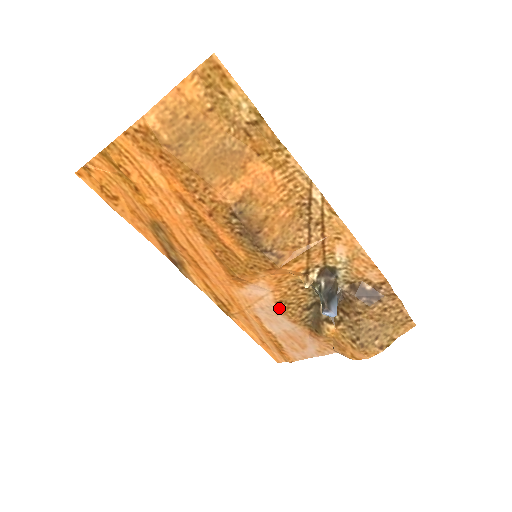
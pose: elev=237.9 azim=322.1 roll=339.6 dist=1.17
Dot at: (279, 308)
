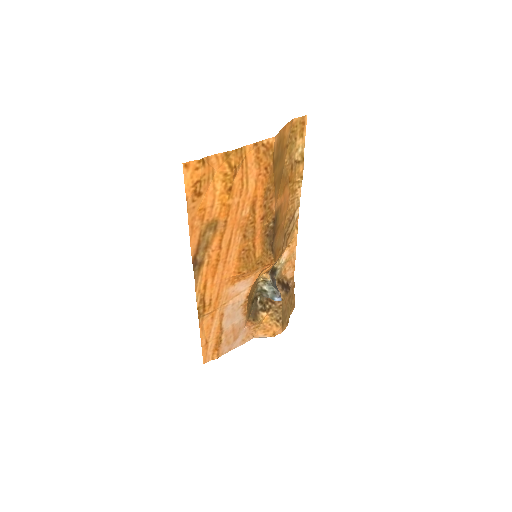
Dot at: (245, 302)
